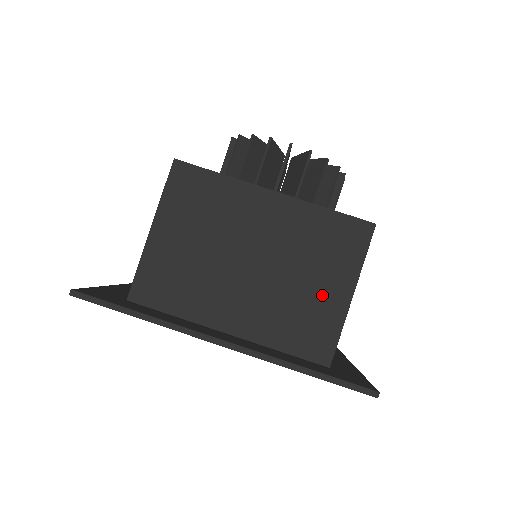
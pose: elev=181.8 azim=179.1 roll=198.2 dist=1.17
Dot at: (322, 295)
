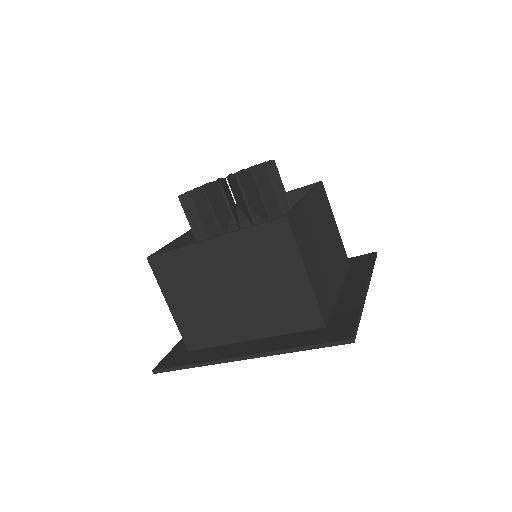
Dot at: (287, 285)
